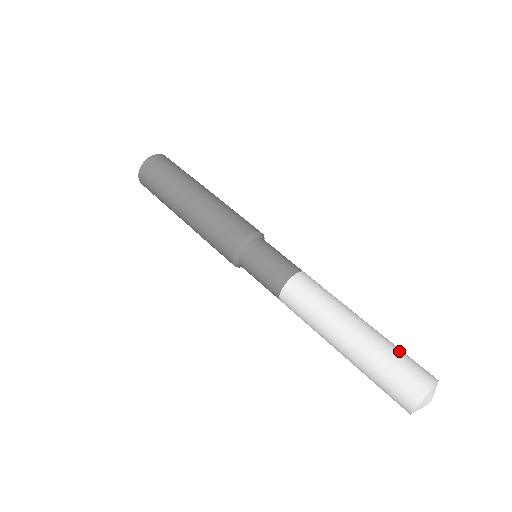
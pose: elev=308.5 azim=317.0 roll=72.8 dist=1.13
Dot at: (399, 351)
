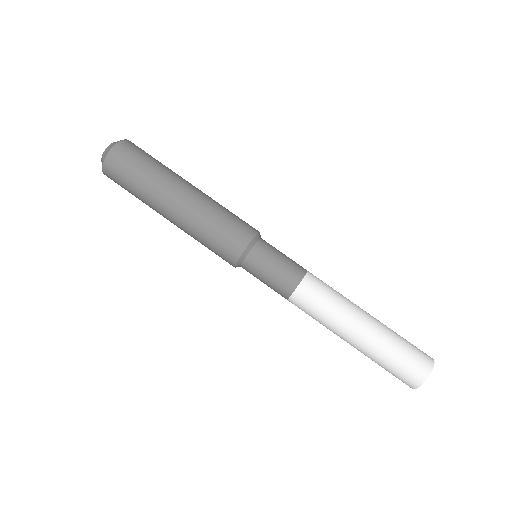
Dot at: (400, 348)
